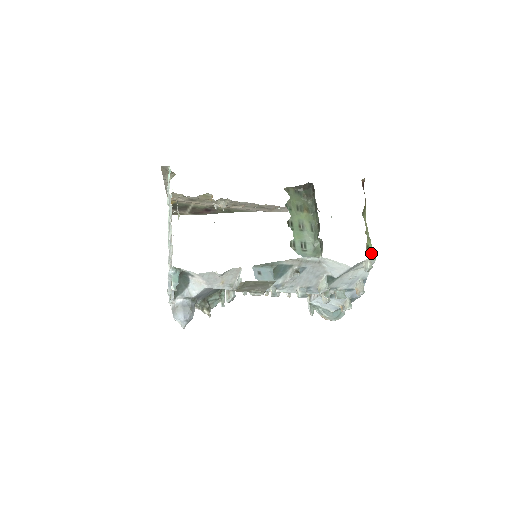
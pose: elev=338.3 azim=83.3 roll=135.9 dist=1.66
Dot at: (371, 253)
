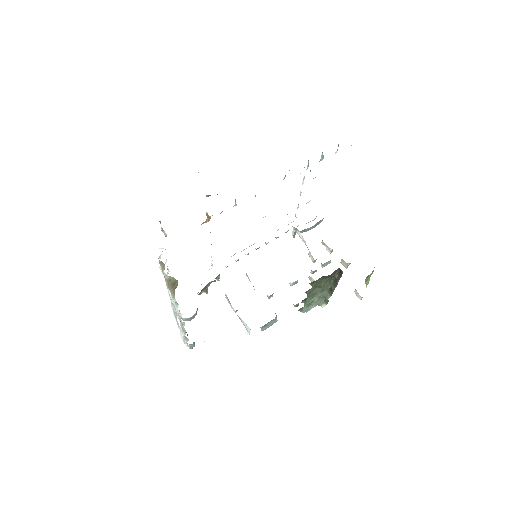
Dot at: (368, 279)
